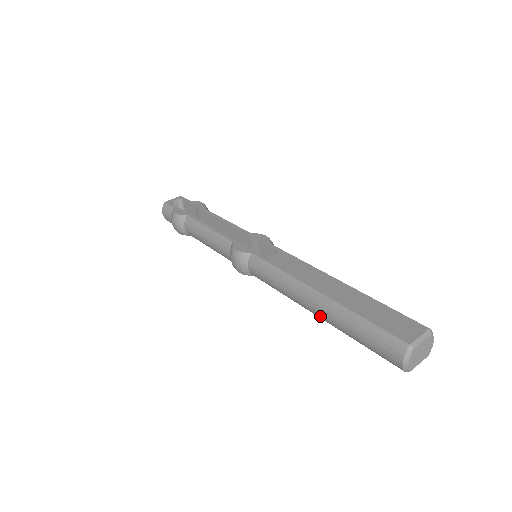
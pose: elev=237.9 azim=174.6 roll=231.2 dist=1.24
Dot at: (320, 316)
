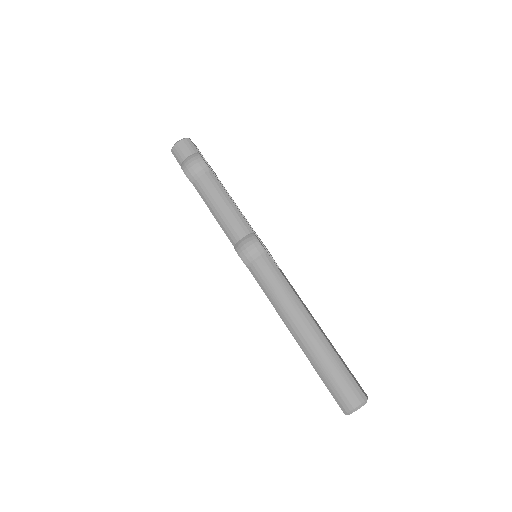
Dot at: (303, 339)
